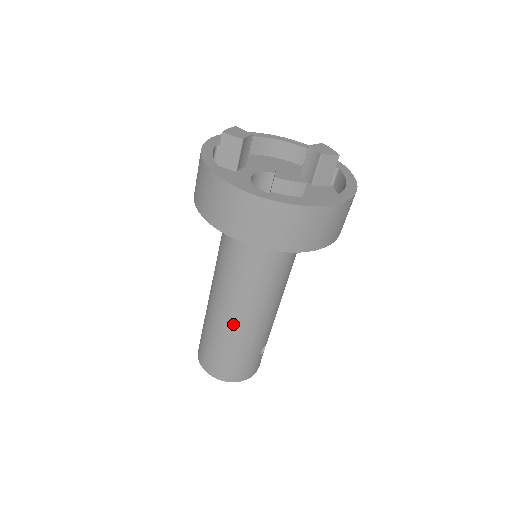
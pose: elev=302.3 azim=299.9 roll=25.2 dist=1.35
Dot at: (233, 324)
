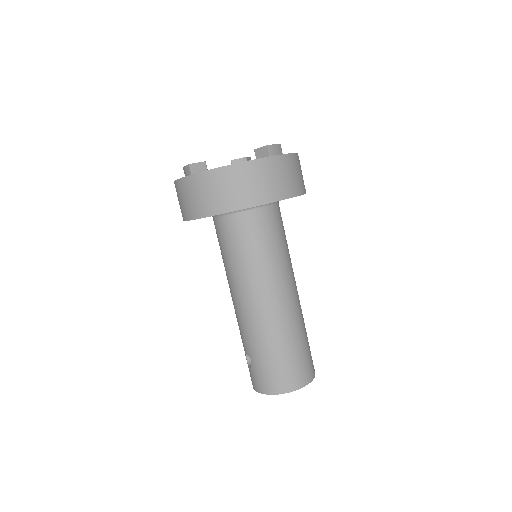
Dot at: (288, 311)
